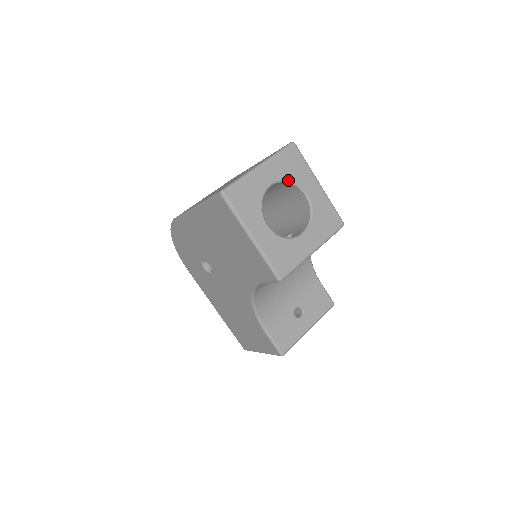
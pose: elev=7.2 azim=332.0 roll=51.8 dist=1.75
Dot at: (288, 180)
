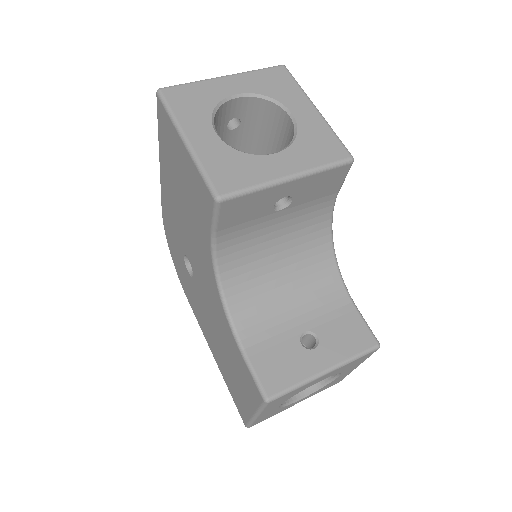
Dot at: (264, 95)
